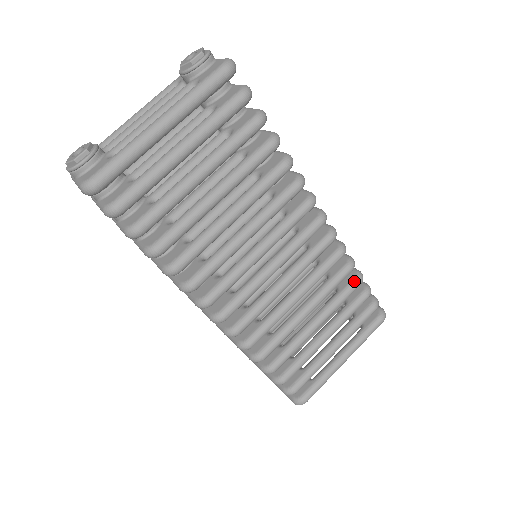
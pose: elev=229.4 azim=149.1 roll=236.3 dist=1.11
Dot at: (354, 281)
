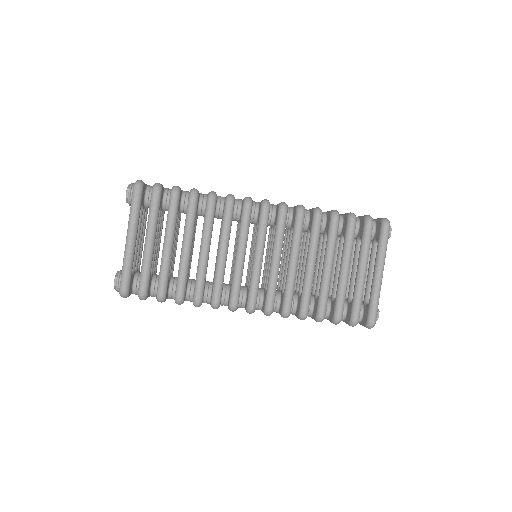
Dot at: (331, 220)
